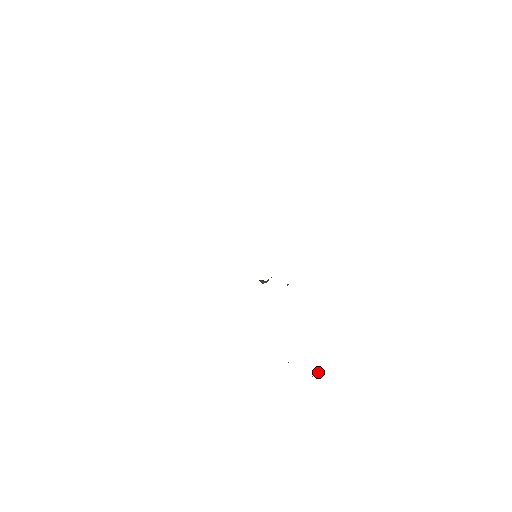
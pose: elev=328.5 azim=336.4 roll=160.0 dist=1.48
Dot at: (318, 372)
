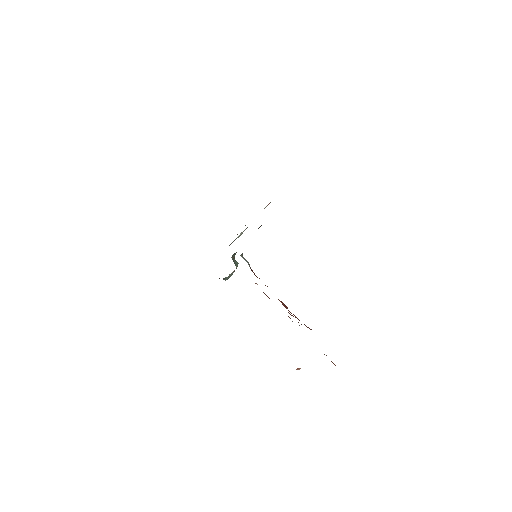
Dot at: occluded
